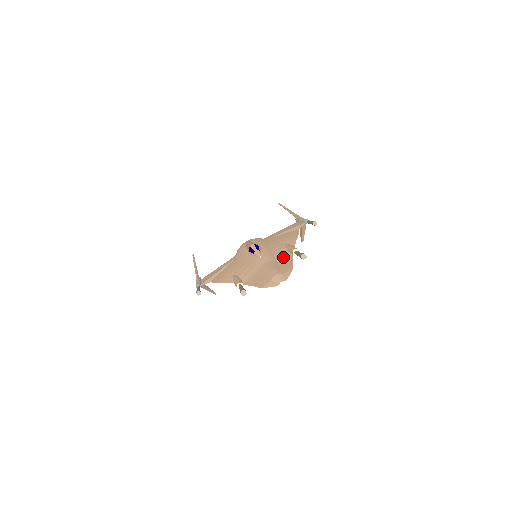
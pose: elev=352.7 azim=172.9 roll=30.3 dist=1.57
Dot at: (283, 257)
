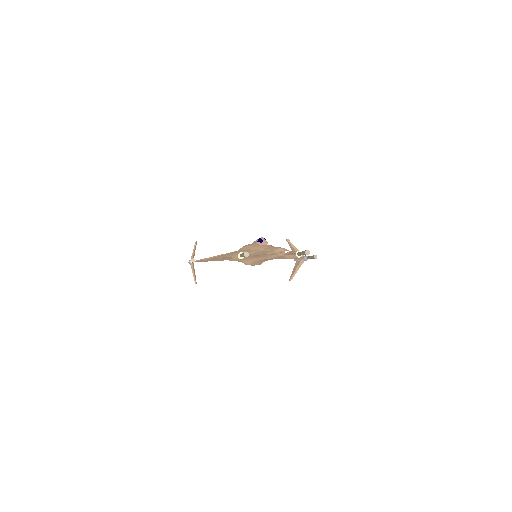
Dot at: occluded
